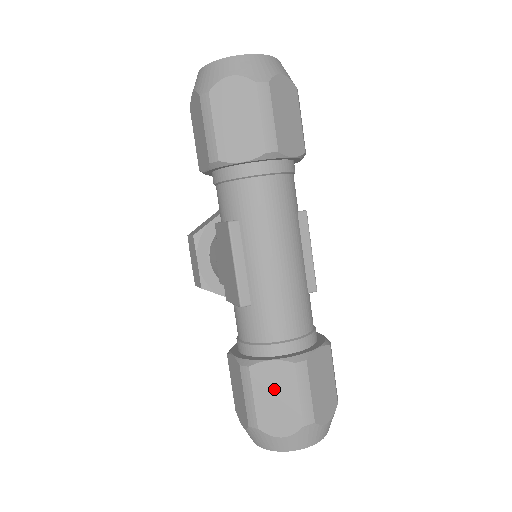
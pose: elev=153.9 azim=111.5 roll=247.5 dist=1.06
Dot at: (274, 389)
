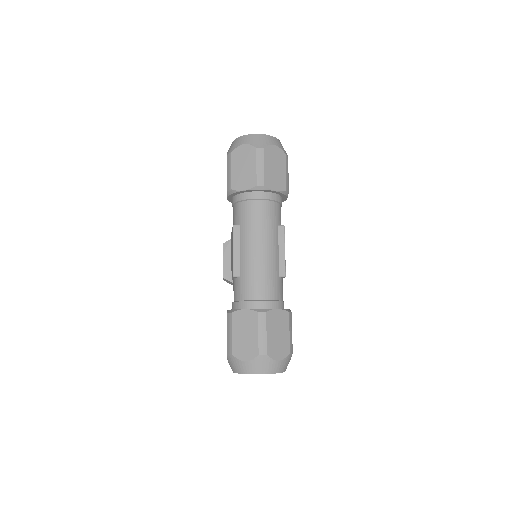
Dot at: (244, 328)
